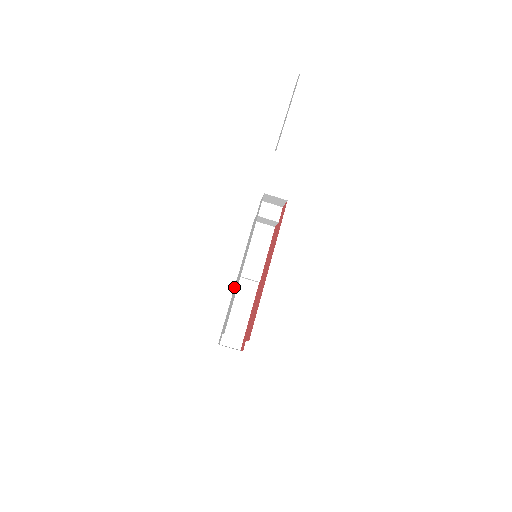
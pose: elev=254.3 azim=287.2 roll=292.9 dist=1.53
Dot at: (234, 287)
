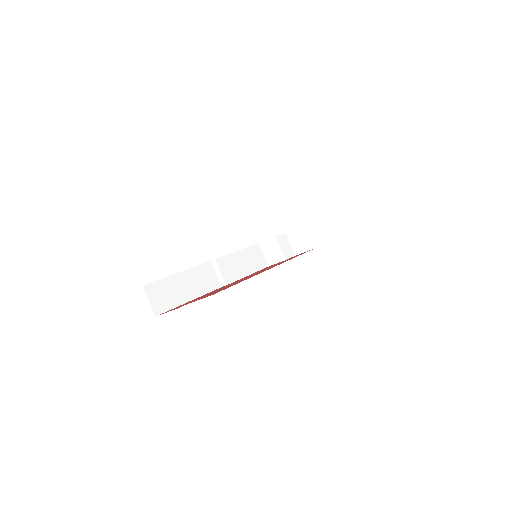
Dot at: occluded
